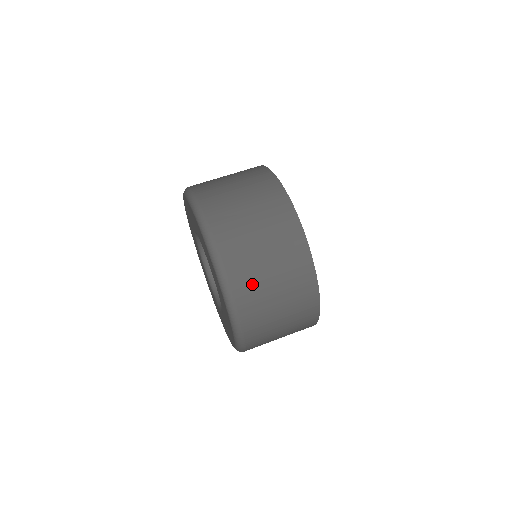
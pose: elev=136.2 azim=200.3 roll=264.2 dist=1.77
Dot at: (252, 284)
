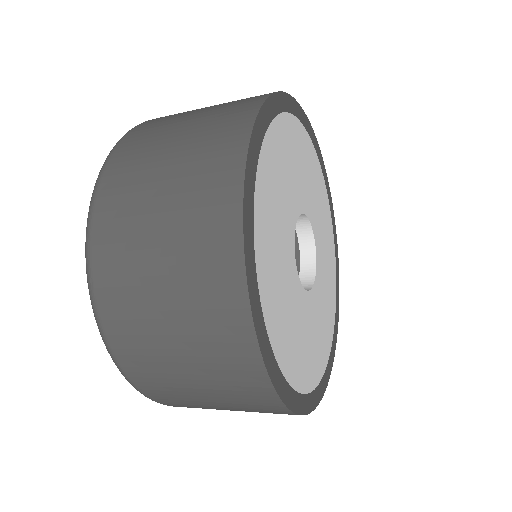
Dot at: (126, 209)
